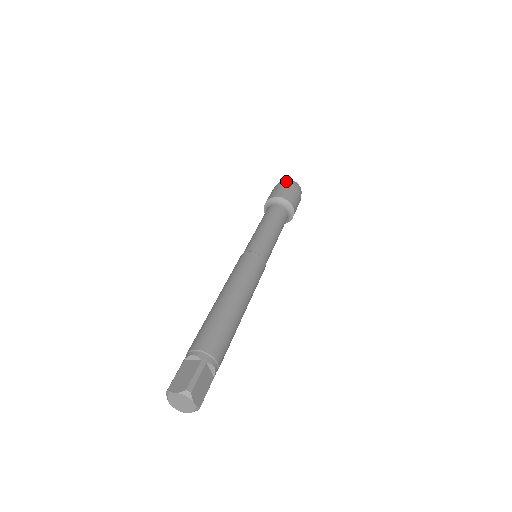
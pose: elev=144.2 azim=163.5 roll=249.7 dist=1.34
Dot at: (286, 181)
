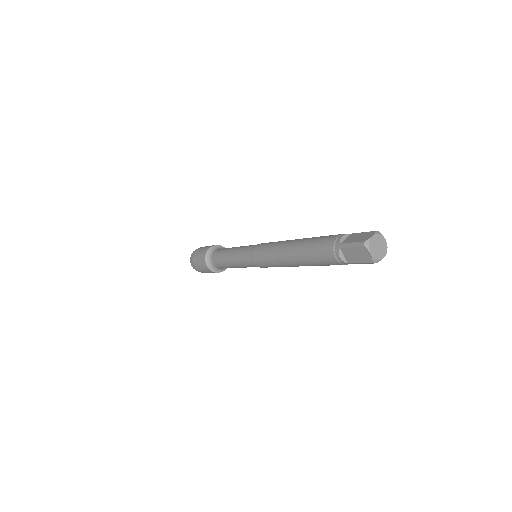
Dot at: occluded
